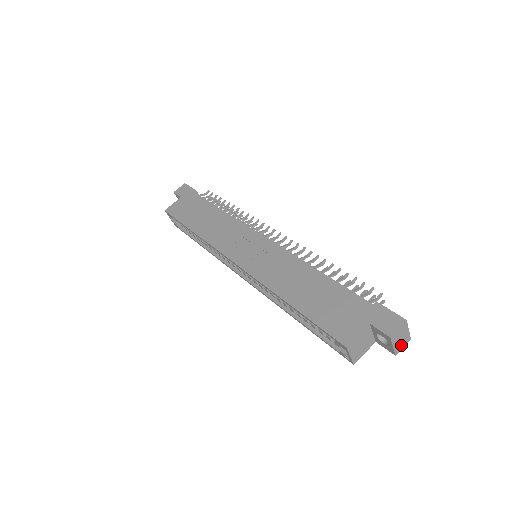
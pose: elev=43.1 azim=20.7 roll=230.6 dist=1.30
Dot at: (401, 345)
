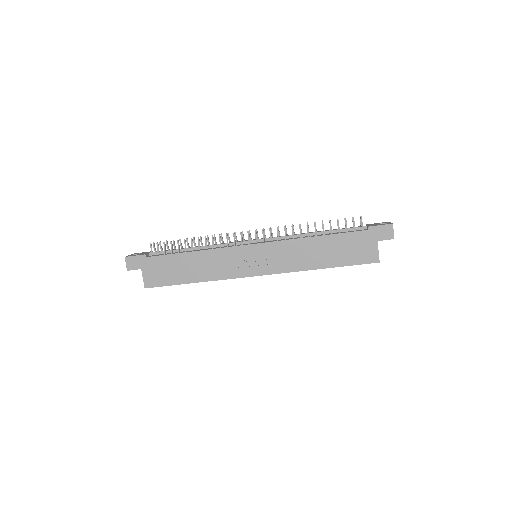
Dot at: occluded
